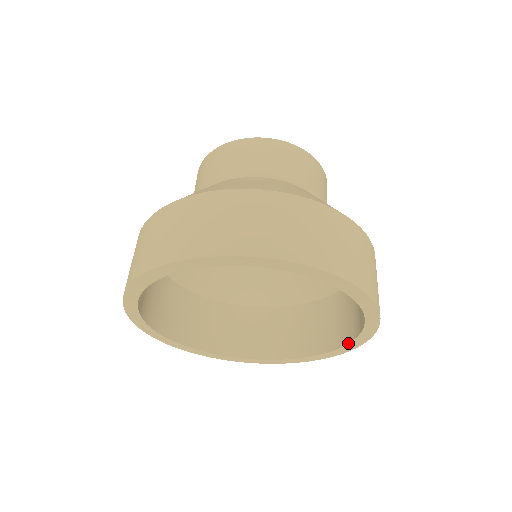
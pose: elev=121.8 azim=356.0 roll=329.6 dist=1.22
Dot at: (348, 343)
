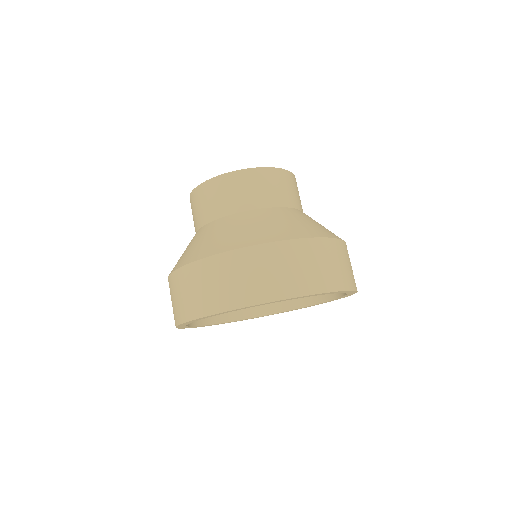
Dot at: (312, 305)
